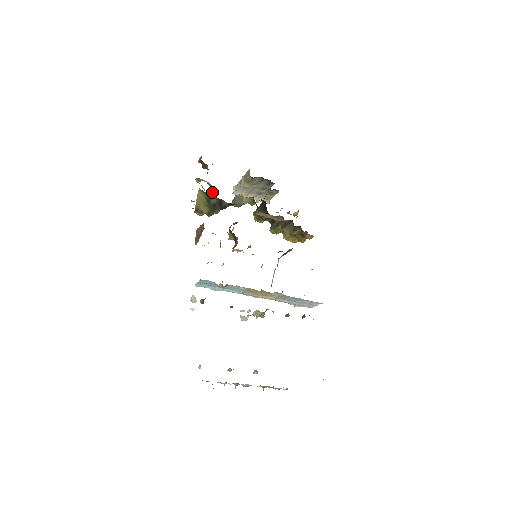
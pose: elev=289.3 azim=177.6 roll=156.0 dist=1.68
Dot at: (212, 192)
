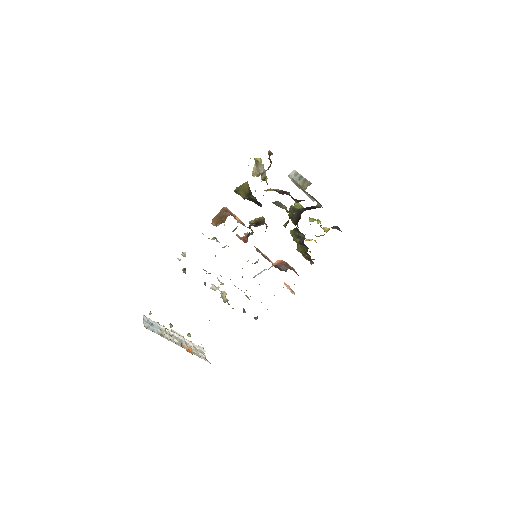
Dot at: occluded
